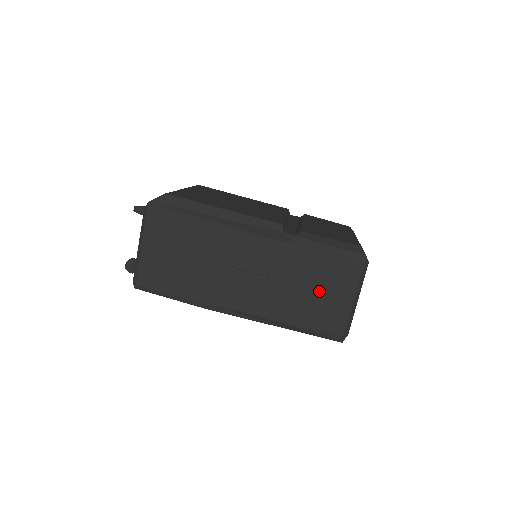
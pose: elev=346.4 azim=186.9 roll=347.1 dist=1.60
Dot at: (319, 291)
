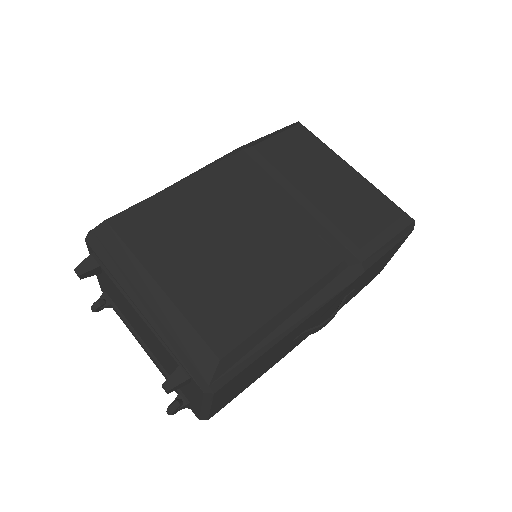
Dot at: (373, 272)
